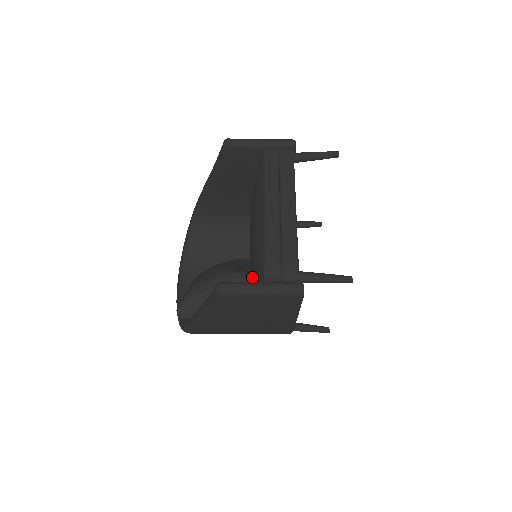
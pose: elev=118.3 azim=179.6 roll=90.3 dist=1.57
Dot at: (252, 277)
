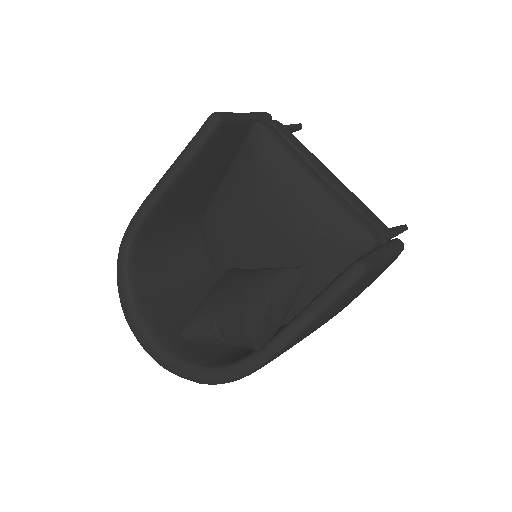
Dot at: (301, 268)
